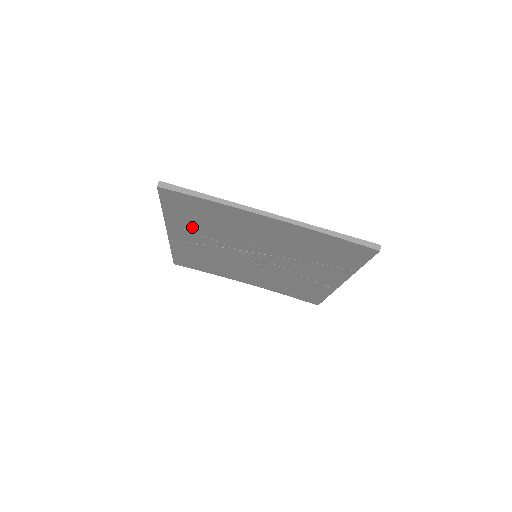
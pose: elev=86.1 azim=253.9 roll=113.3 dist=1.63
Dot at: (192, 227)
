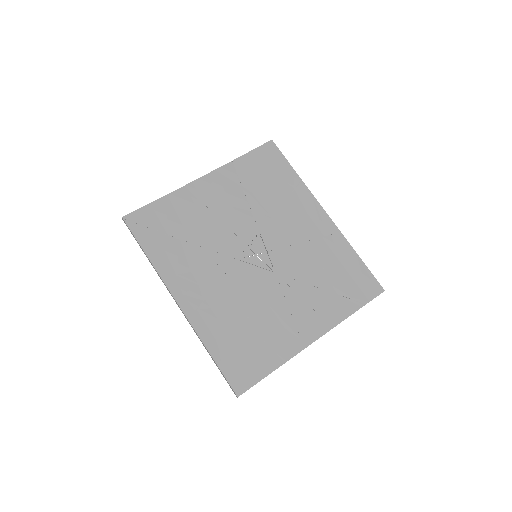
Dot at: (182, 261)
